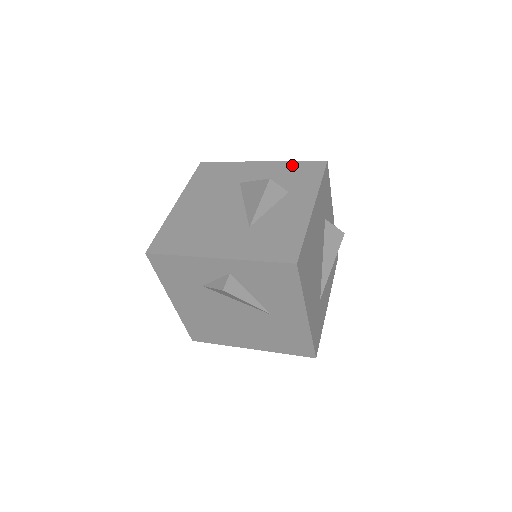
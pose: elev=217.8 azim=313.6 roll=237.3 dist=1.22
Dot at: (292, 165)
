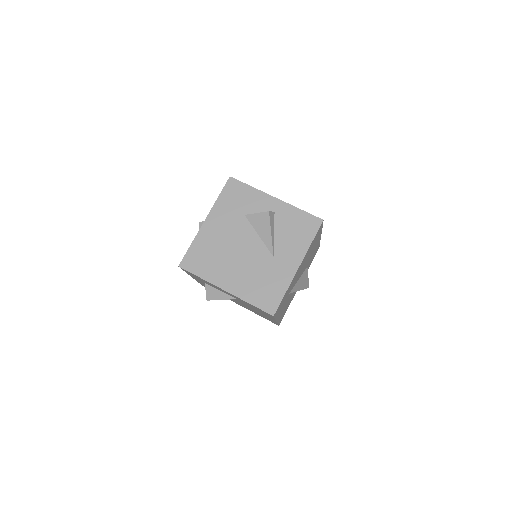
Dot at: occluded
